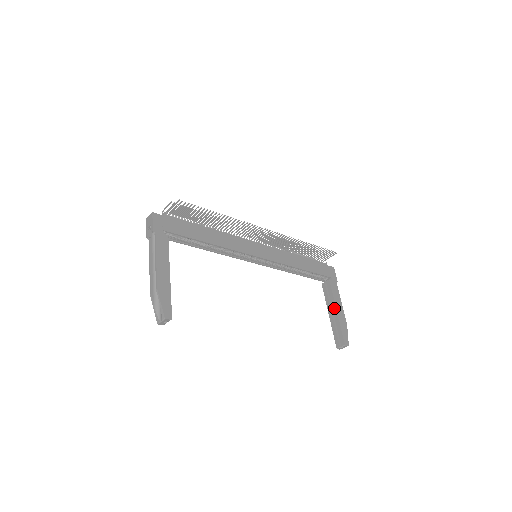
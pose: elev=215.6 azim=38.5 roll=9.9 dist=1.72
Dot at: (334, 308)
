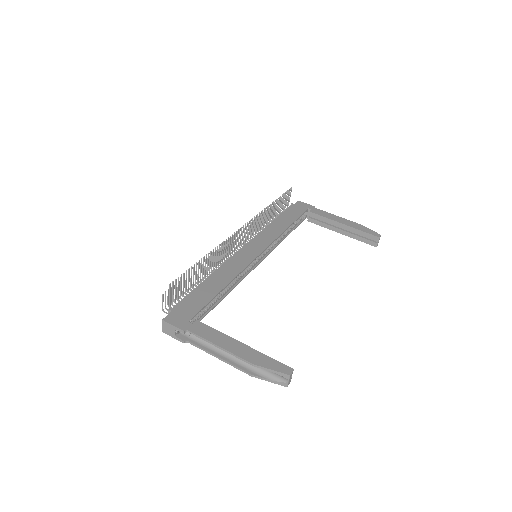
Dot at: (339, 225)
